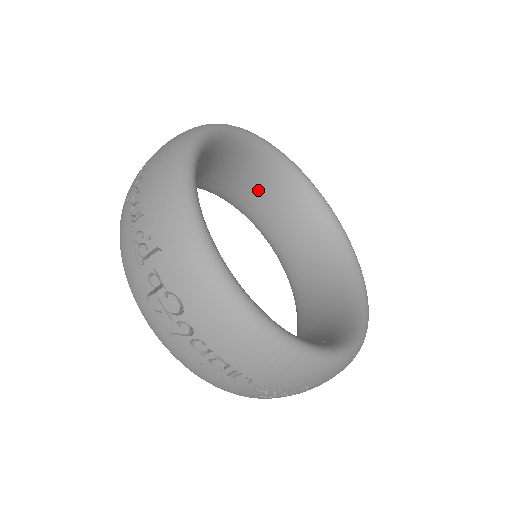
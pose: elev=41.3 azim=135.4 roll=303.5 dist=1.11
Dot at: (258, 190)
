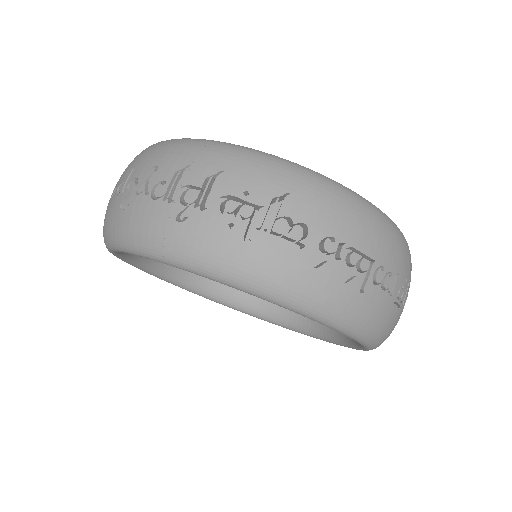
Dot at: occluded
